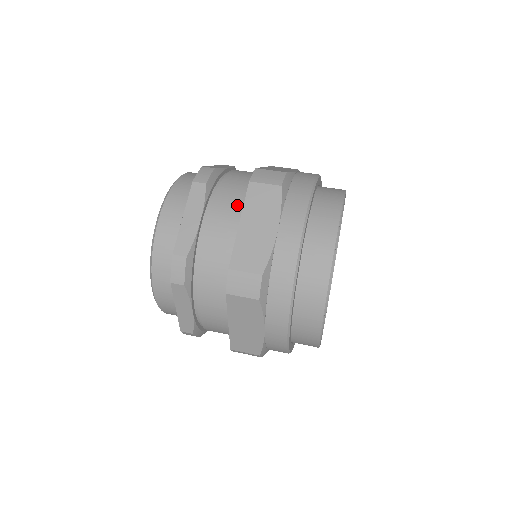
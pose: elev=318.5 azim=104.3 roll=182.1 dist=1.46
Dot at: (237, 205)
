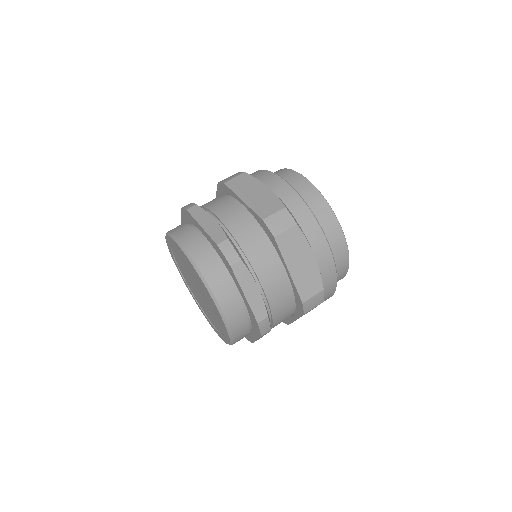
Dot at: (228, 201)
